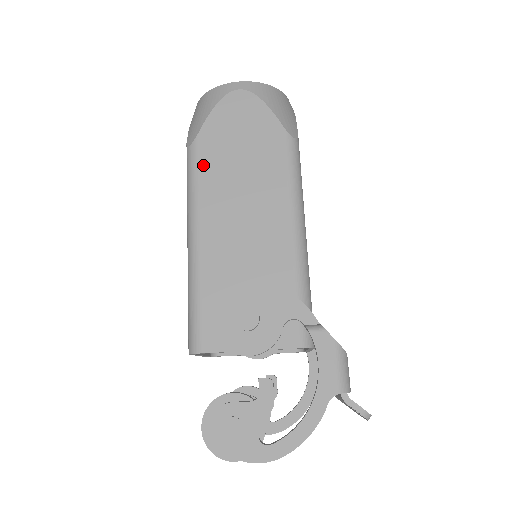
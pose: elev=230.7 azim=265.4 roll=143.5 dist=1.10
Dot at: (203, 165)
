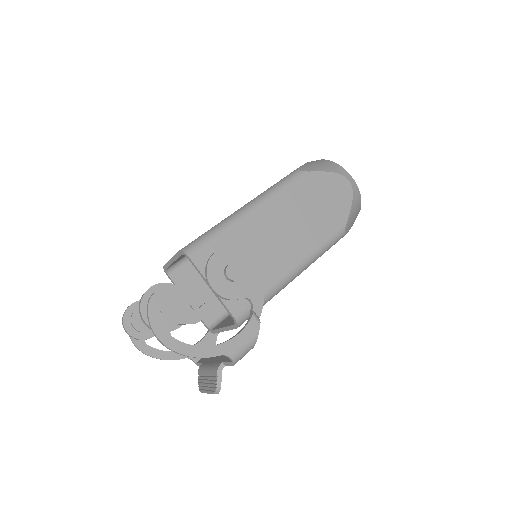
Dot at: (296, 186)
